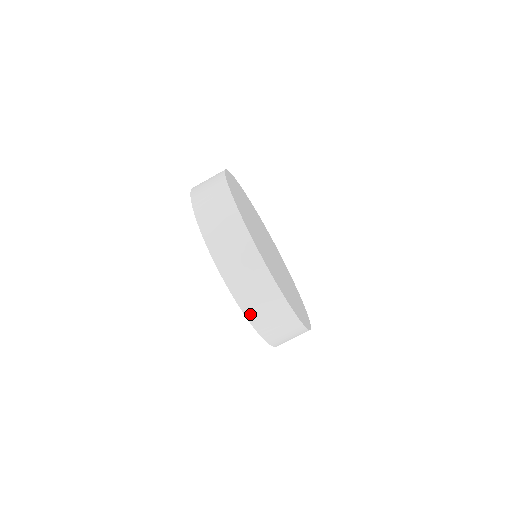
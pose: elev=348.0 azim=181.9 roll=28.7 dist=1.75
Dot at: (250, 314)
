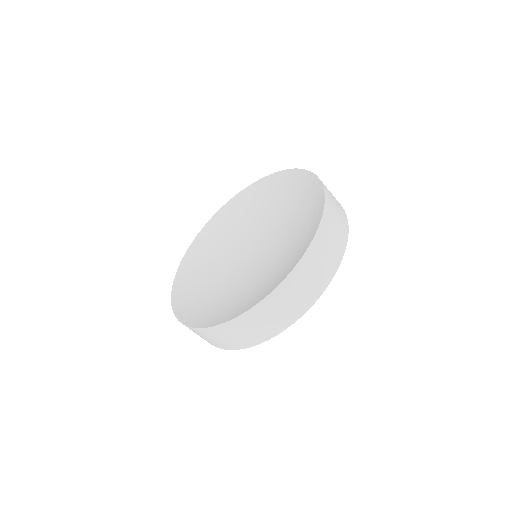
Dot at: (317, 240)
